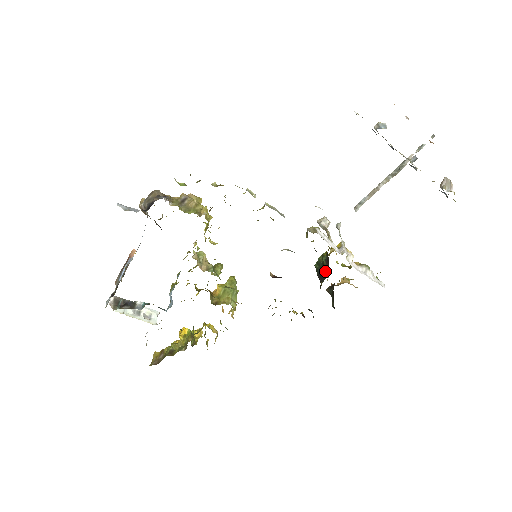
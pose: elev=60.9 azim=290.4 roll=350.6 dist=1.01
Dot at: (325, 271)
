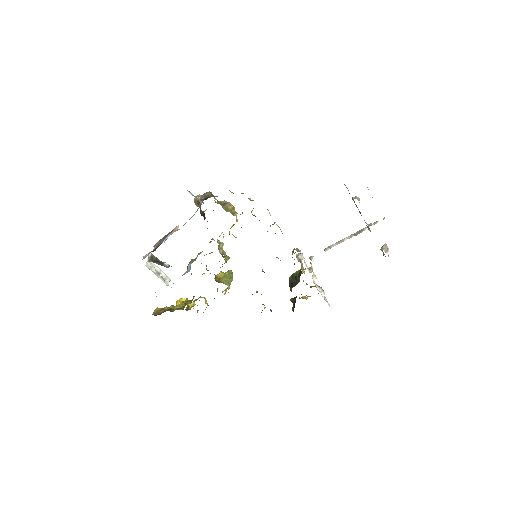
Dot at: (296, 282)
